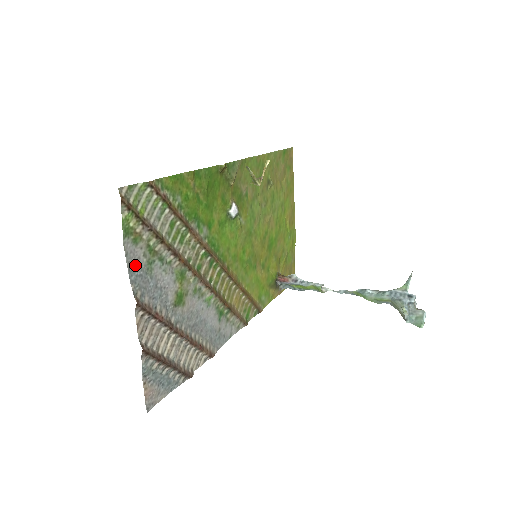
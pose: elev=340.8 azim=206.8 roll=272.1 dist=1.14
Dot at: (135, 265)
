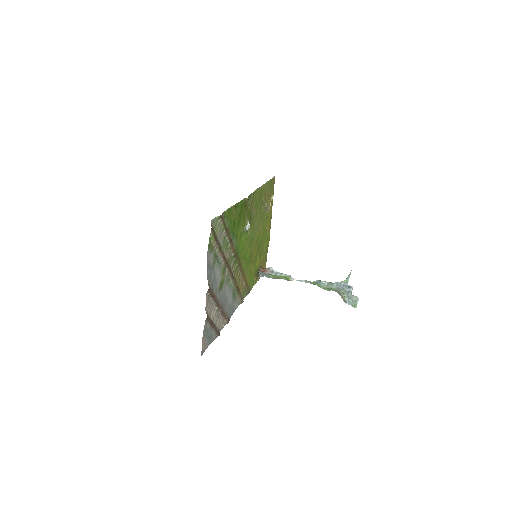
Dot at: (209, 265)
